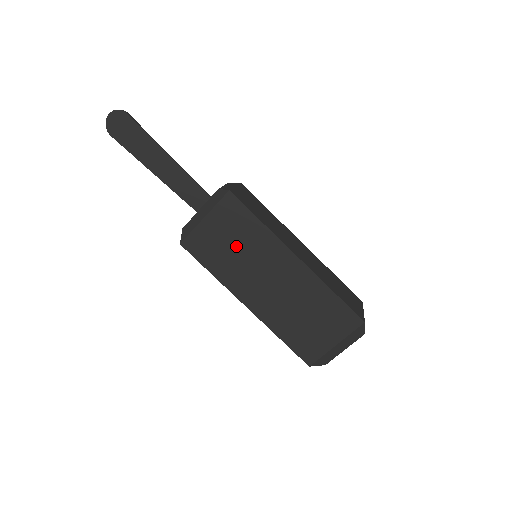
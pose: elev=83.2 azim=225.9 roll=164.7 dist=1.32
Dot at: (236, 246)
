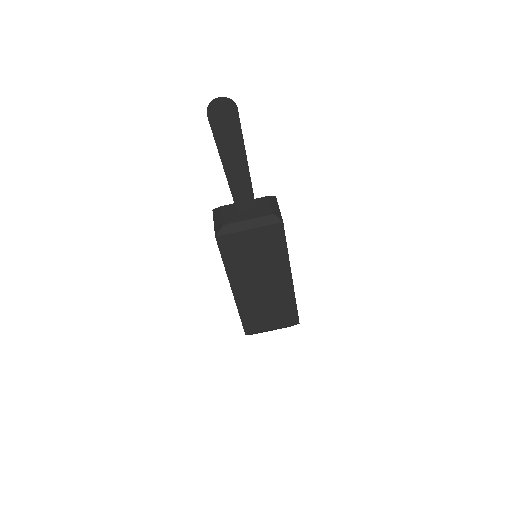
Dot at: (257, 256)
